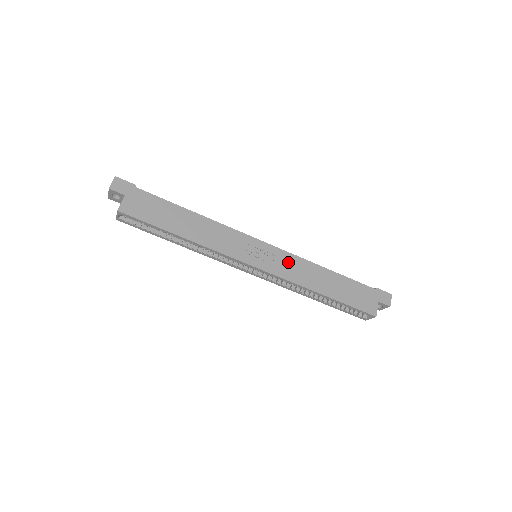
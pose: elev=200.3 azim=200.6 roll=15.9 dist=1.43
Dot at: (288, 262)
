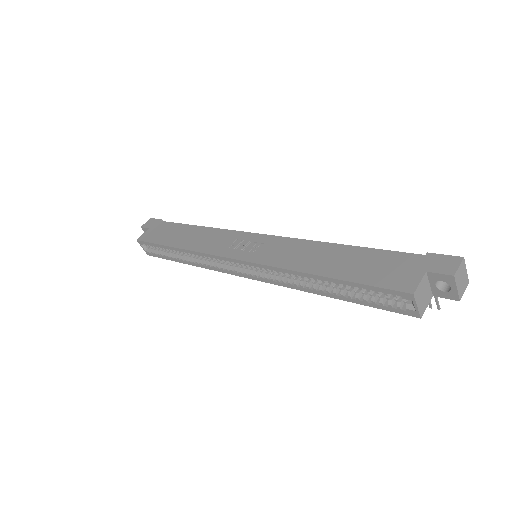
Dot at: (279, 247)
